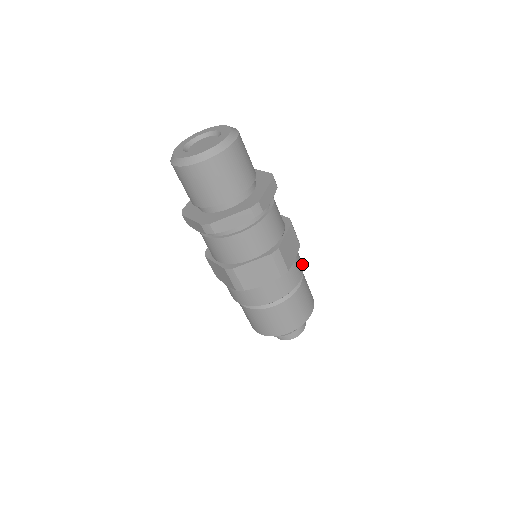
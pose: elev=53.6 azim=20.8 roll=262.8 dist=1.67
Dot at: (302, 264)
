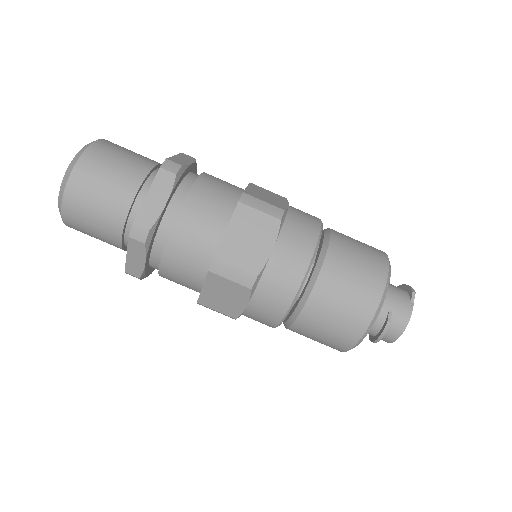
Dot at: (311, 241)
